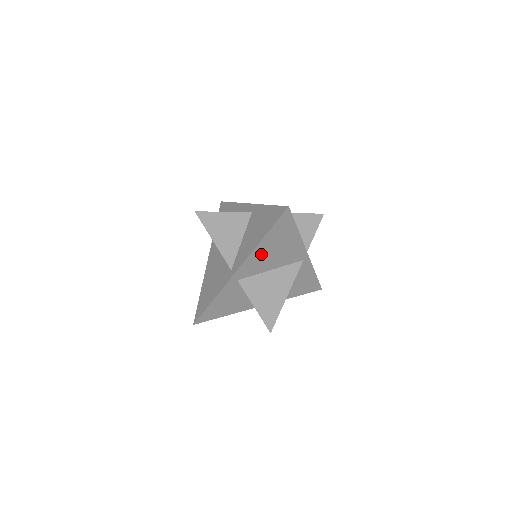
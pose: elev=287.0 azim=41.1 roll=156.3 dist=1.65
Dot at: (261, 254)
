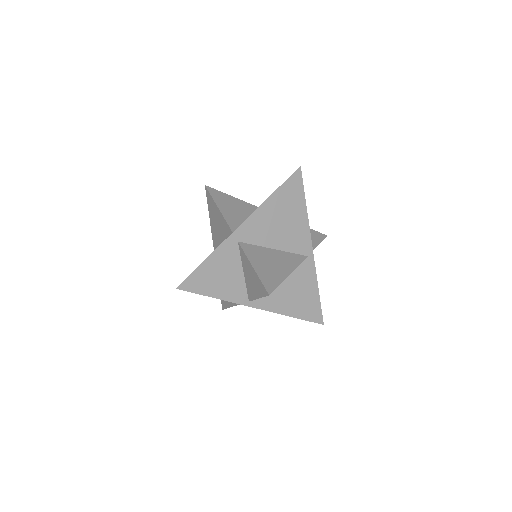
Dot at: (267, 217)
